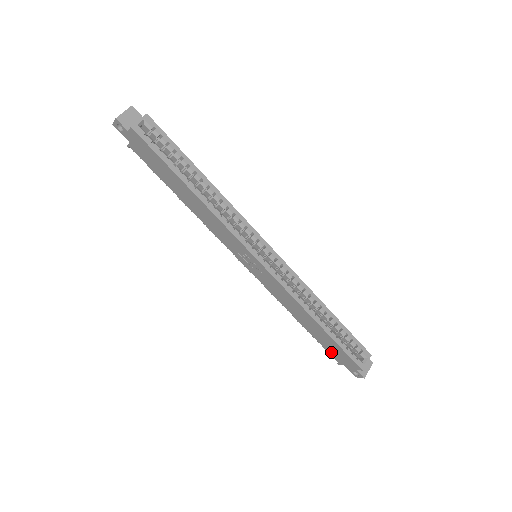
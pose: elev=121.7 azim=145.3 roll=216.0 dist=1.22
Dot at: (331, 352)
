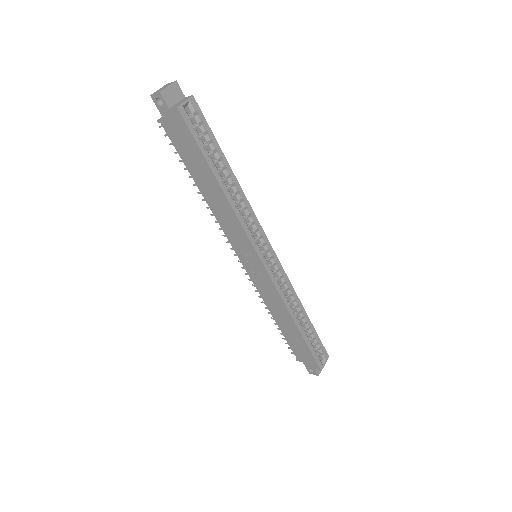
Dot at: (295, 350)
